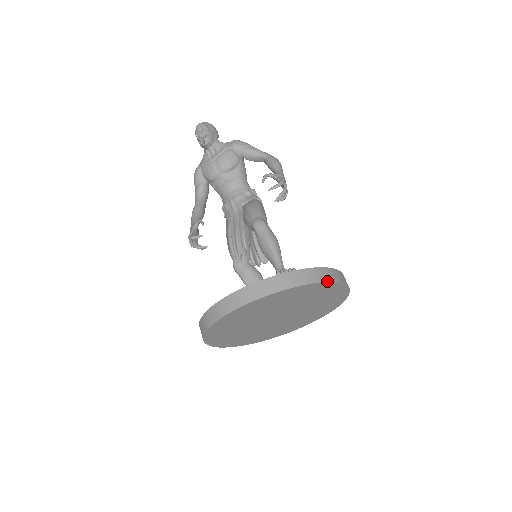
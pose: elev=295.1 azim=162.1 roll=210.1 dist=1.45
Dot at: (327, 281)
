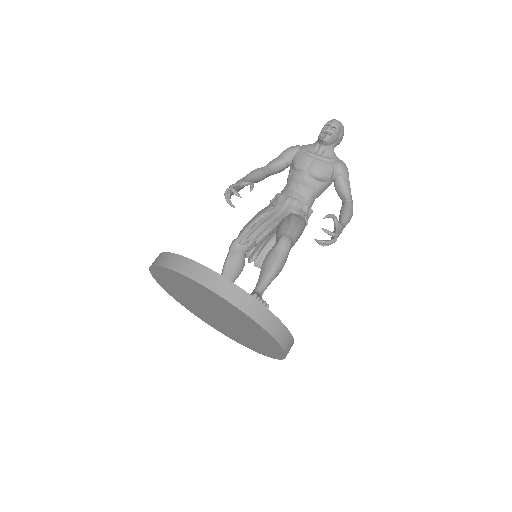
Dot at: (278, 341)
